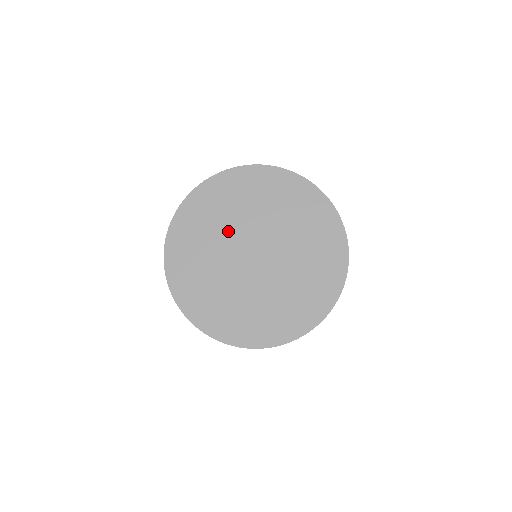
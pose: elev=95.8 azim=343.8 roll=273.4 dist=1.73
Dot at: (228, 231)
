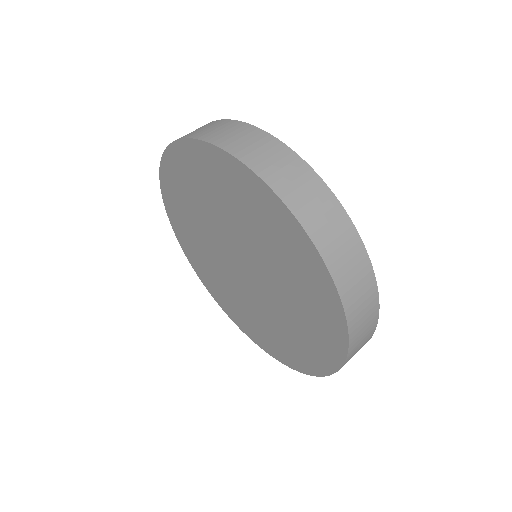
Dot at: (207, 230)
